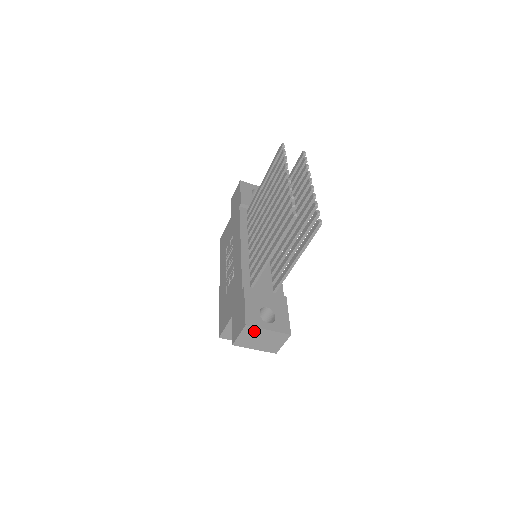
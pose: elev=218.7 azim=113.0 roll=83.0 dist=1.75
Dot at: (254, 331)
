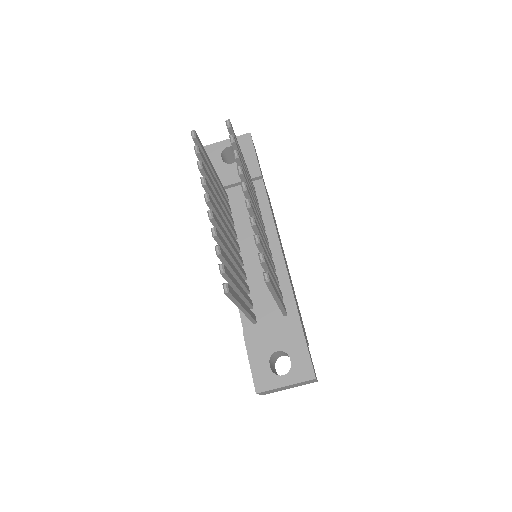
Dot at: (271, 390)
